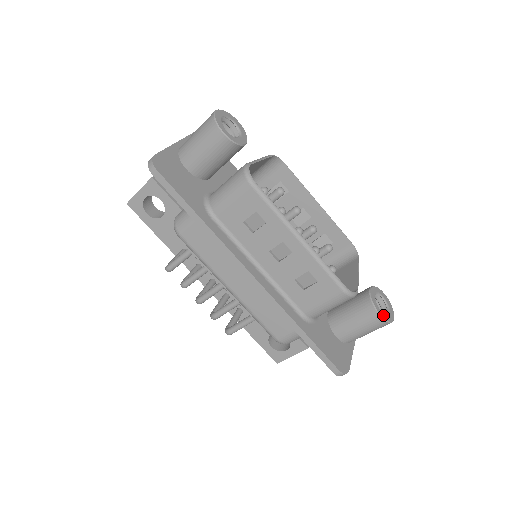
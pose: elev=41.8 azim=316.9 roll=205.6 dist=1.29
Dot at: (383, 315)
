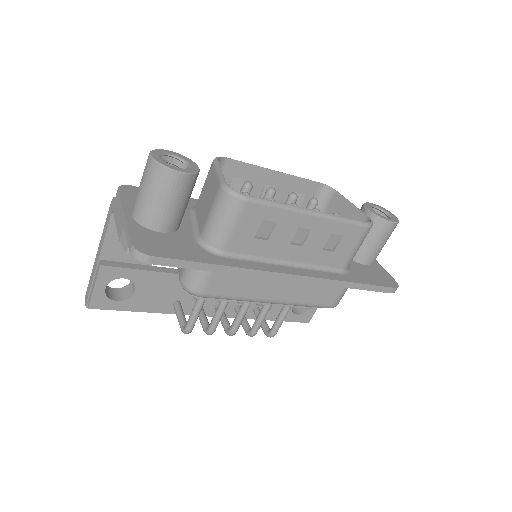
Dot at: (392, 220)
